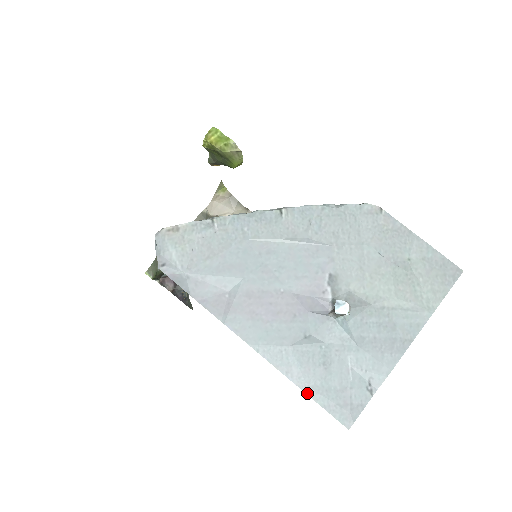
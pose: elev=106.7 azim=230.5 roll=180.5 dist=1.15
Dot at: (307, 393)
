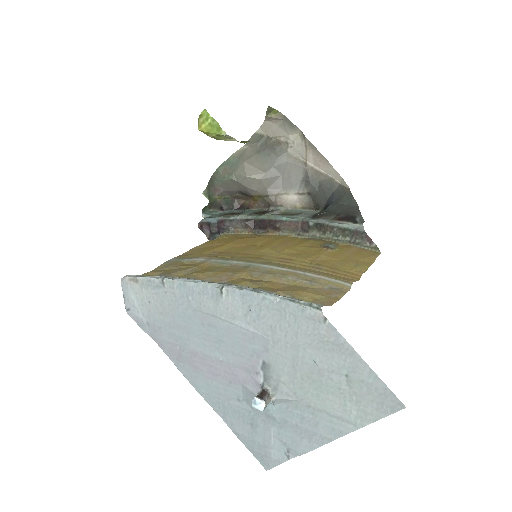
Dot at: (237, 436)
